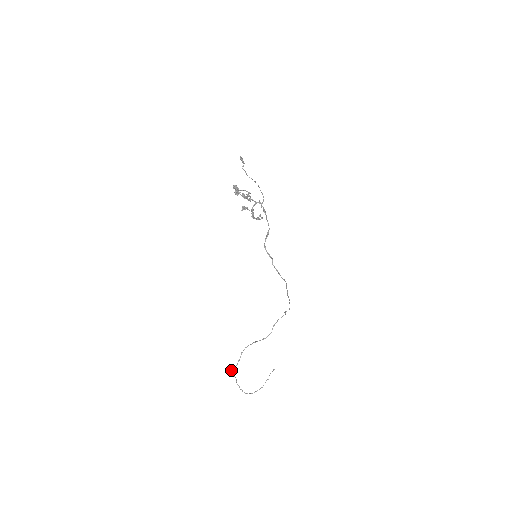
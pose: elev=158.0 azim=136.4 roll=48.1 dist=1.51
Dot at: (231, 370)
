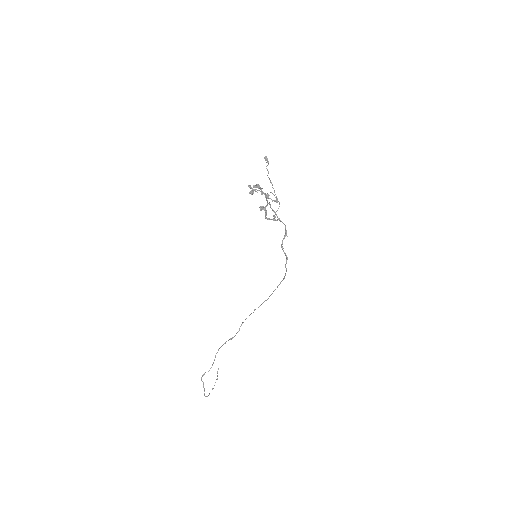
Dot at: (204, 374)
